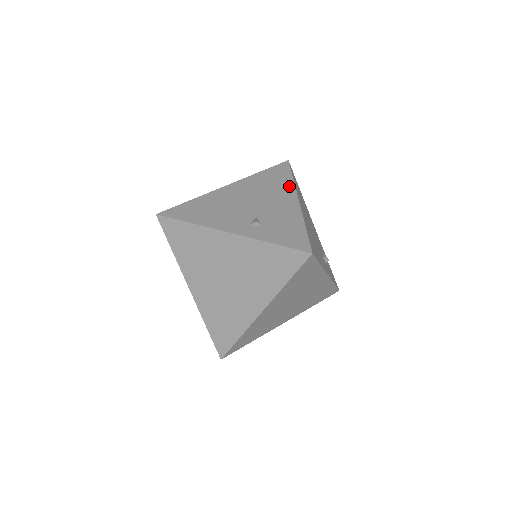
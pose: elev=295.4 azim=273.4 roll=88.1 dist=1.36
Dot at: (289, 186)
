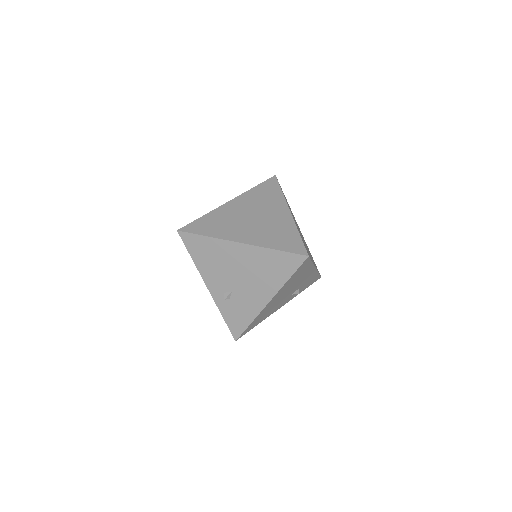
Dot at: (277, 285)
